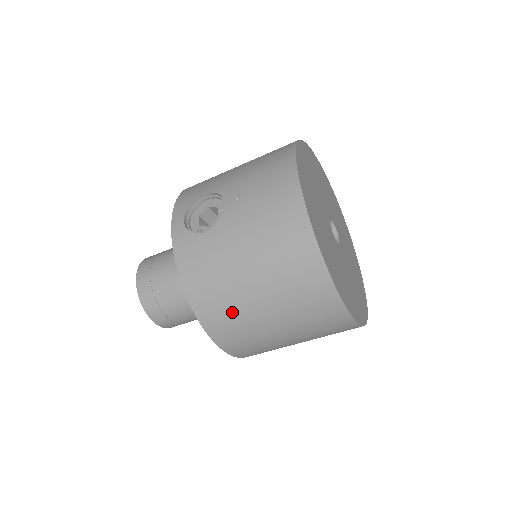
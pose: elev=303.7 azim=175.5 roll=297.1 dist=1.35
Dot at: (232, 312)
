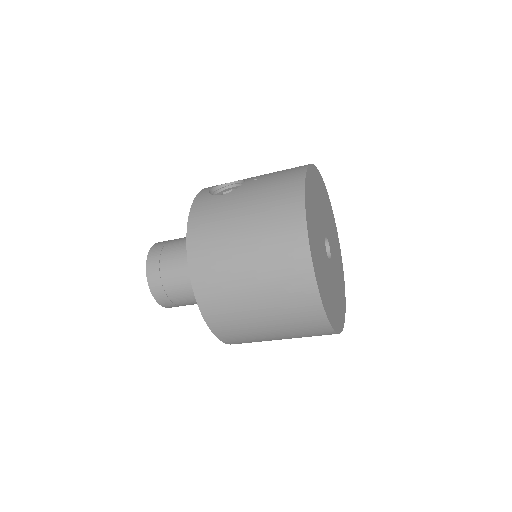
Dot at: (218, 256)
